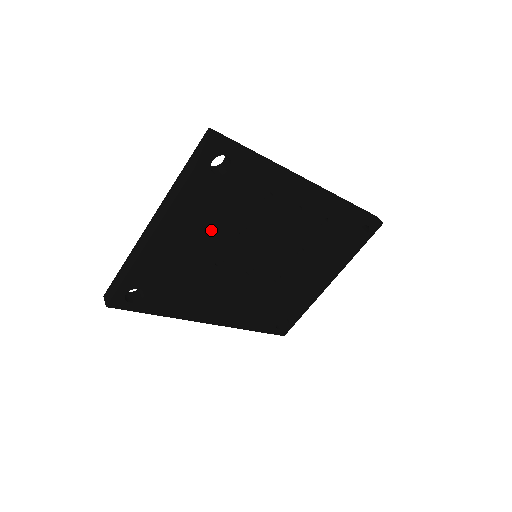
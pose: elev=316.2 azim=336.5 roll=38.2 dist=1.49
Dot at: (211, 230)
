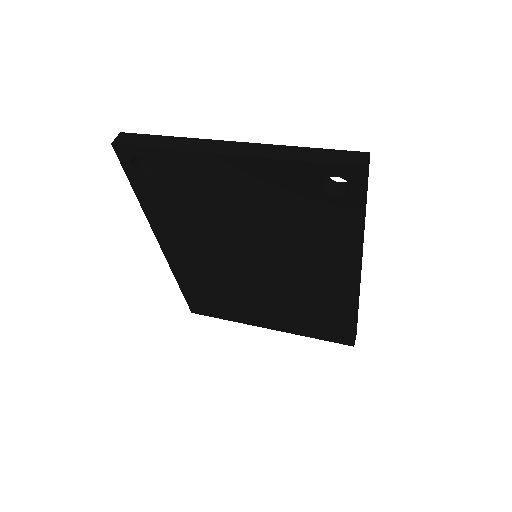
Dot at: (259, 207)
